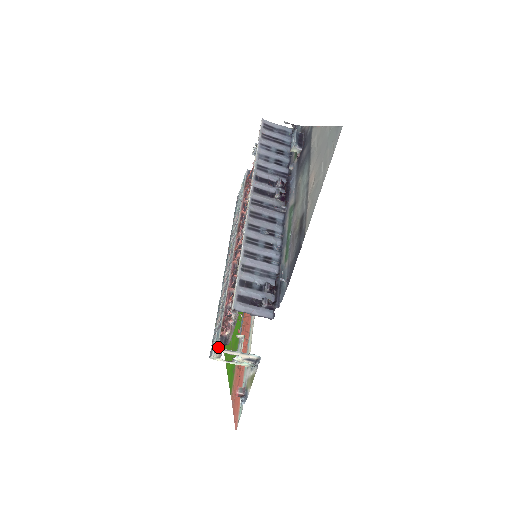
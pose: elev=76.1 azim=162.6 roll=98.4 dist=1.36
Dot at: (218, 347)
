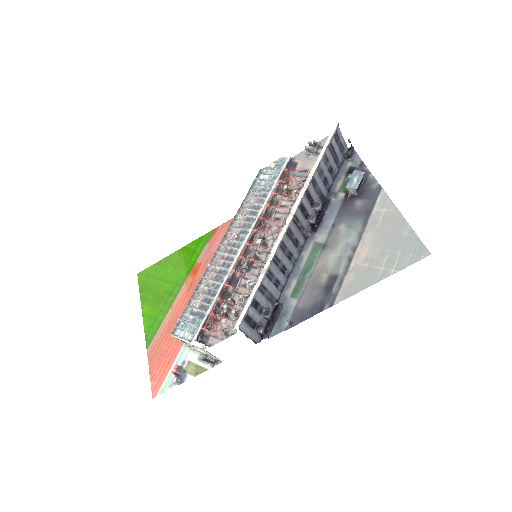
Dot at: (196, 342)
